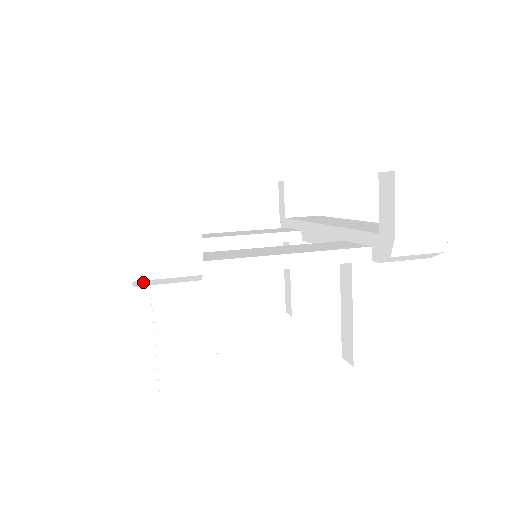
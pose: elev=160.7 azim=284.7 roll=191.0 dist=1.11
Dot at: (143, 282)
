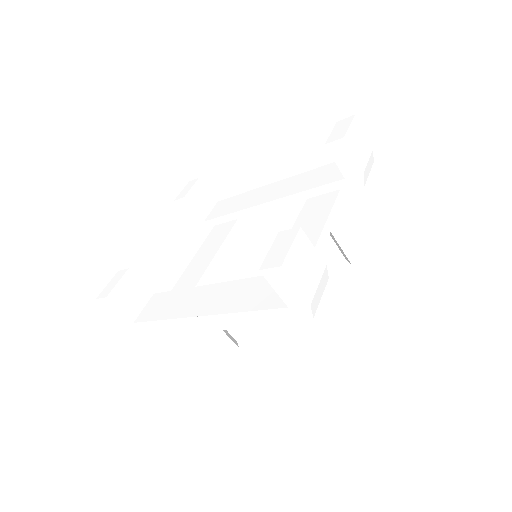
Dot at: occluded
